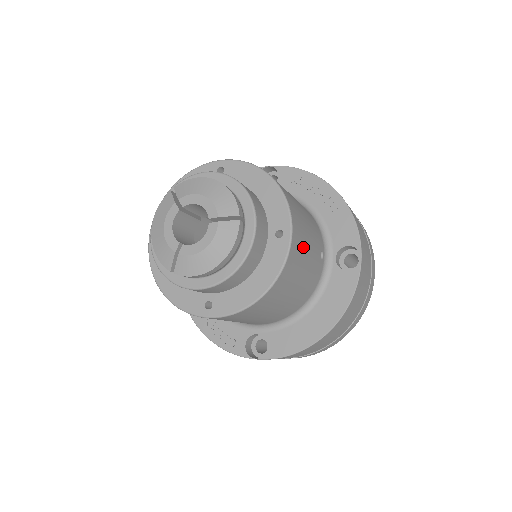
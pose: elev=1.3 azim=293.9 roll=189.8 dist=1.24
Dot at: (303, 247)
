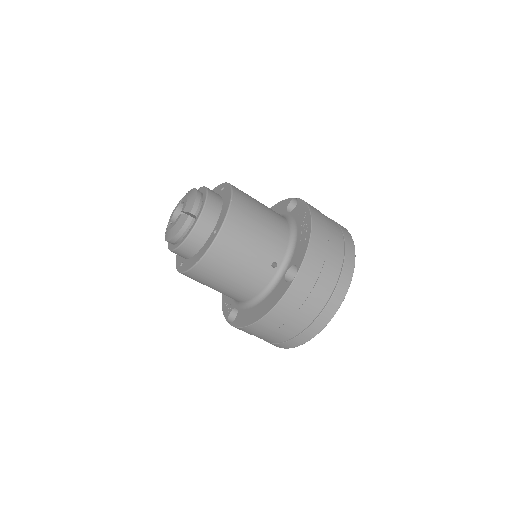
Dot at: (237, 248)
